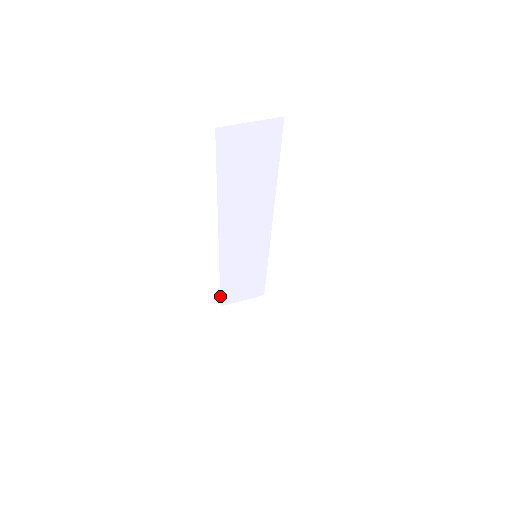
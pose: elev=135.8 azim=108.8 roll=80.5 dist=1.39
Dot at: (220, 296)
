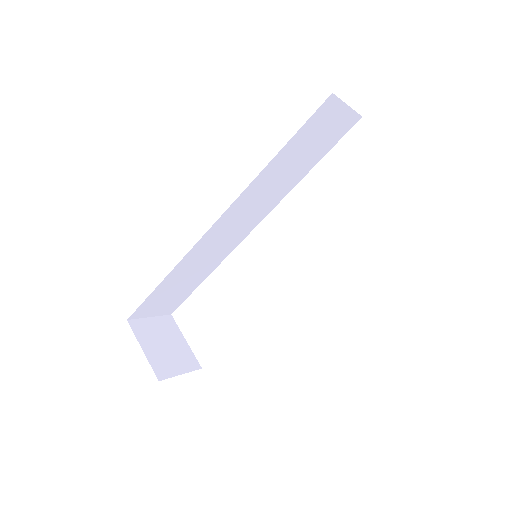
Dot at: (140, 305)
